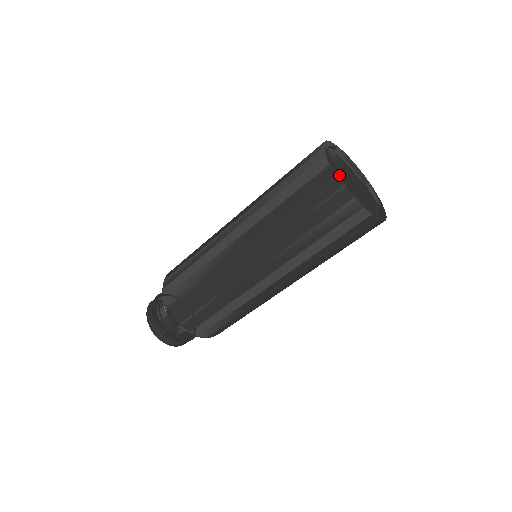
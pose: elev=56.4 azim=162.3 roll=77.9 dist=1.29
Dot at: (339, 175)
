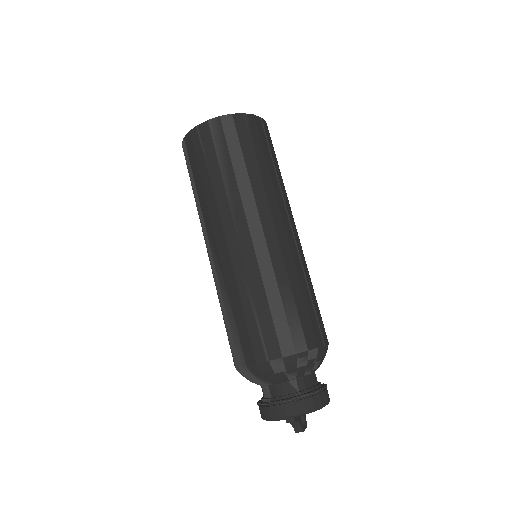
Dot at: (192, 132)
